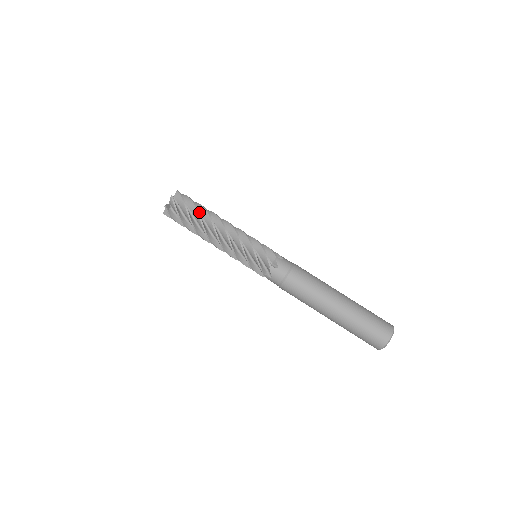
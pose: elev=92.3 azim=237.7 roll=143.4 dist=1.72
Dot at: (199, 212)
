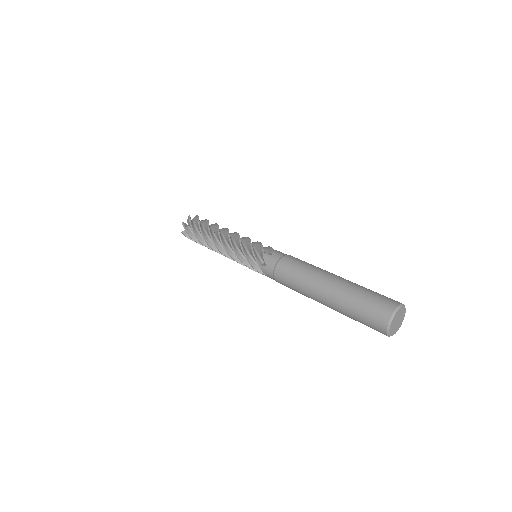
Dot at: (211, 226)
